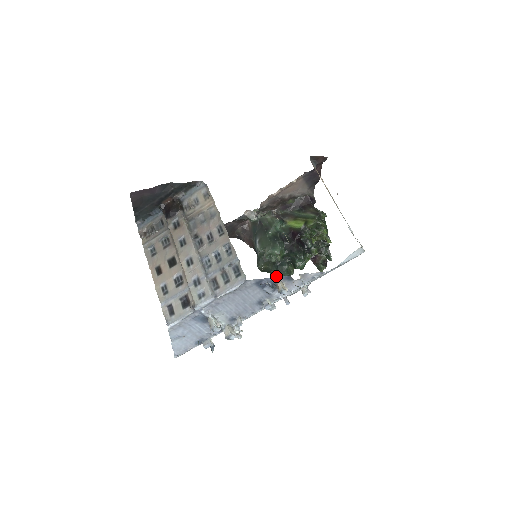
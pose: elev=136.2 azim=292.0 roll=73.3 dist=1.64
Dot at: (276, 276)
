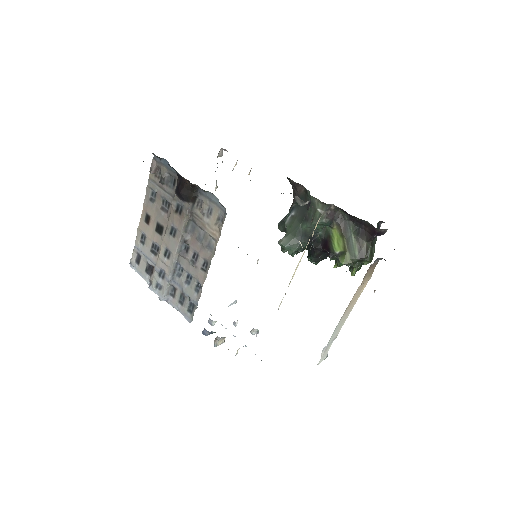
Dot at: occluded
